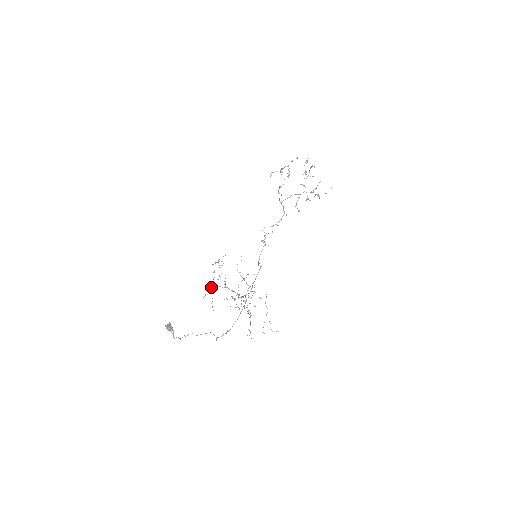
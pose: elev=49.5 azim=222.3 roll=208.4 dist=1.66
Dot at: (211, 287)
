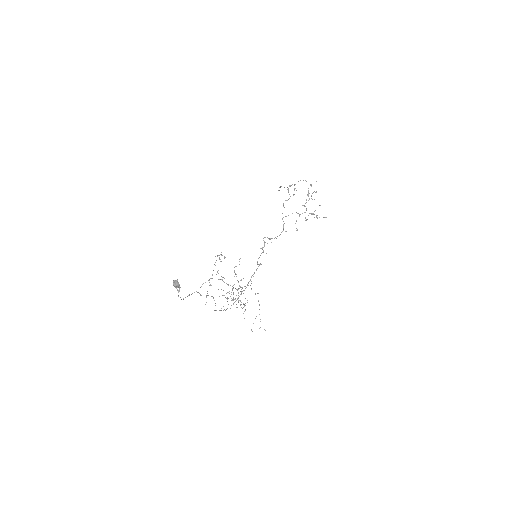
Dot at: (209, 279)
